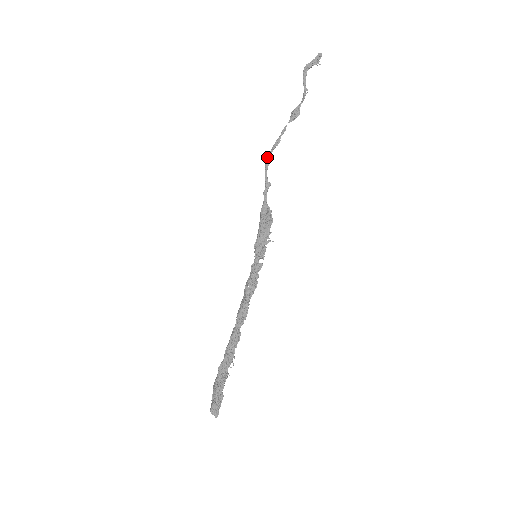
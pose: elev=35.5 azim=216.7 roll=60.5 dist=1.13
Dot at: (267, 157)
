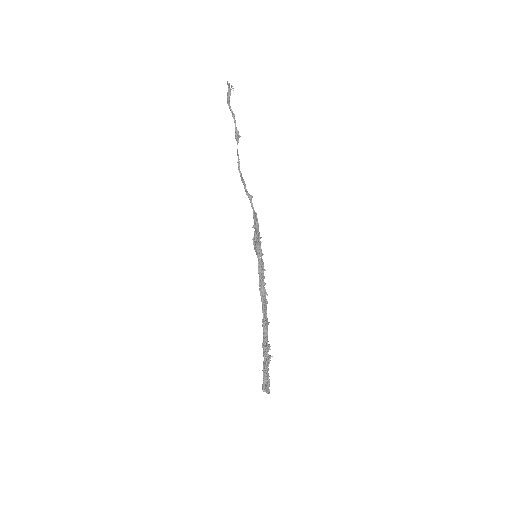
Dot at: (241, 179)
